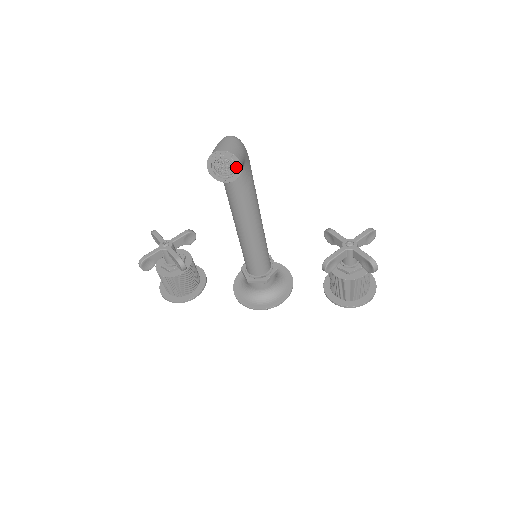
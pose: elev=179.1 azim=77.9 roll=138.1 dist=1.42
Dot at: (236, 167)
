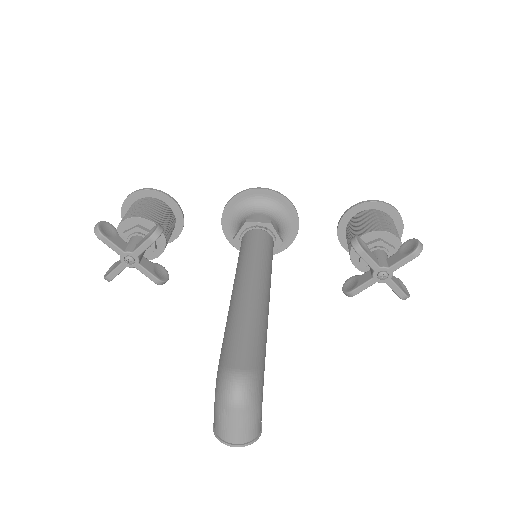
Dot at: occluded
